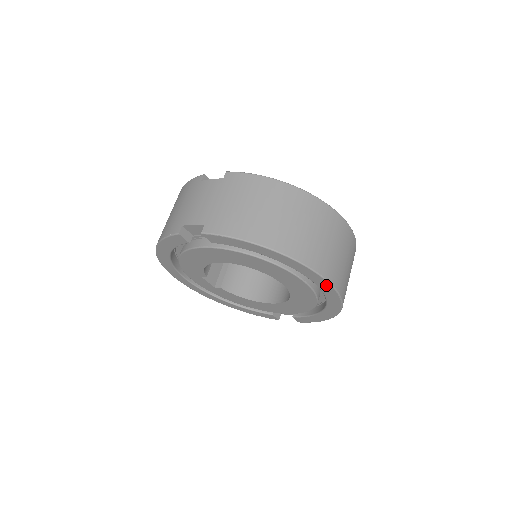
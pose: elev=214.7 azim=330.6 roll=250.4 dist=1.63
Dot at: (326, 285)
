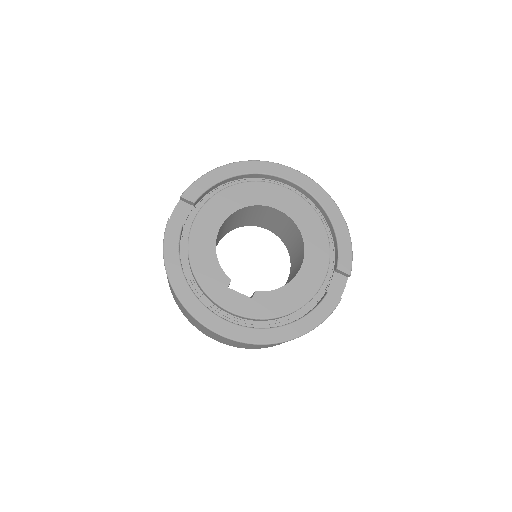
Dot at: (287, 171)
